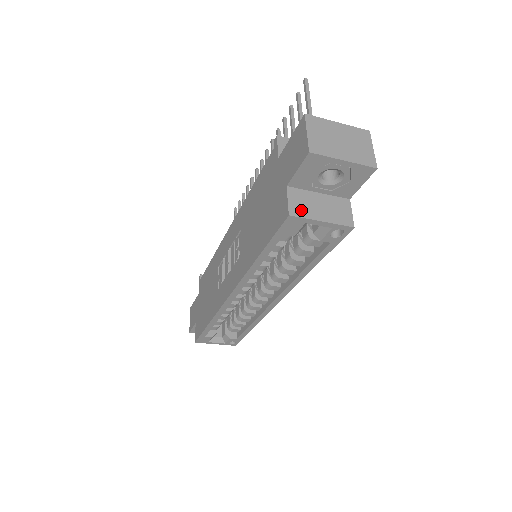
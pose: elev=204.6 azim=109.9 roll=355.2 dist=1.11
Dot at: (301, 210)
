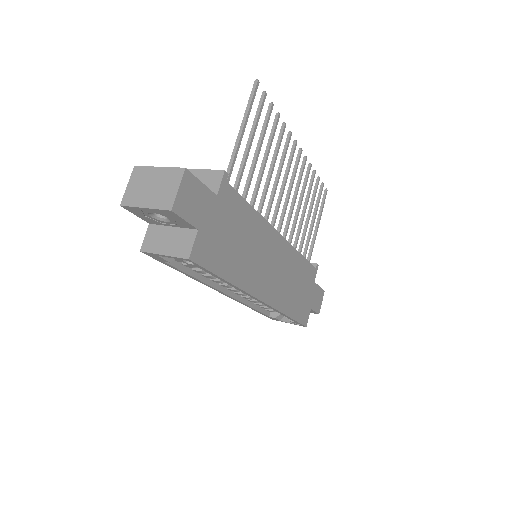
Dot at: (151, 246)
